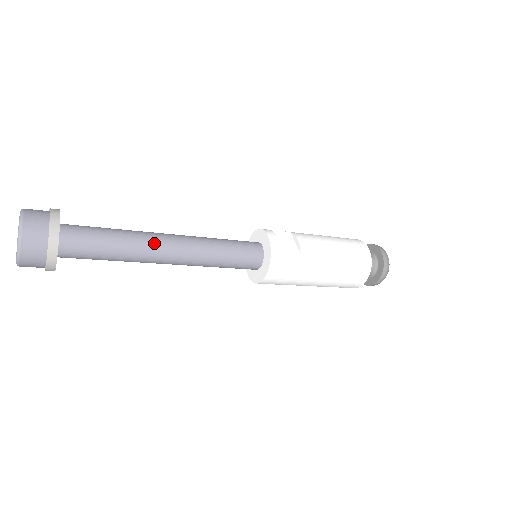
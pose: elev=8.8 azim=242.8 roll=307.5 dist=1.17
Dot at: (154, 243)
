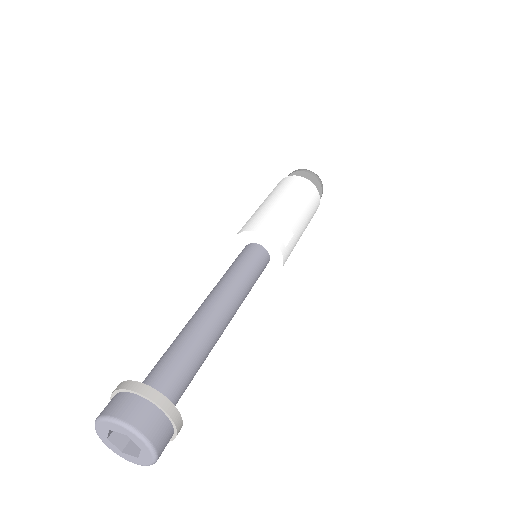
Dot at: (218, 330)
